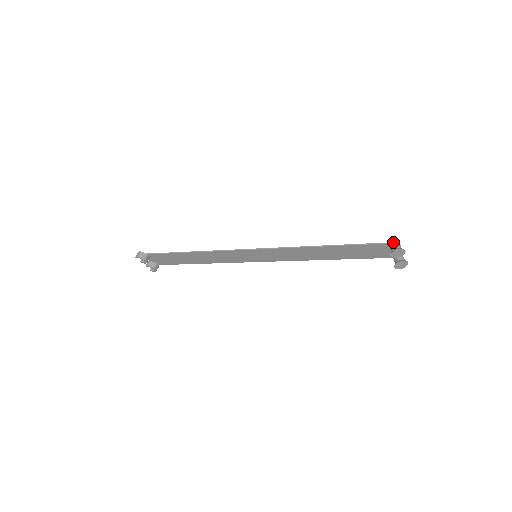
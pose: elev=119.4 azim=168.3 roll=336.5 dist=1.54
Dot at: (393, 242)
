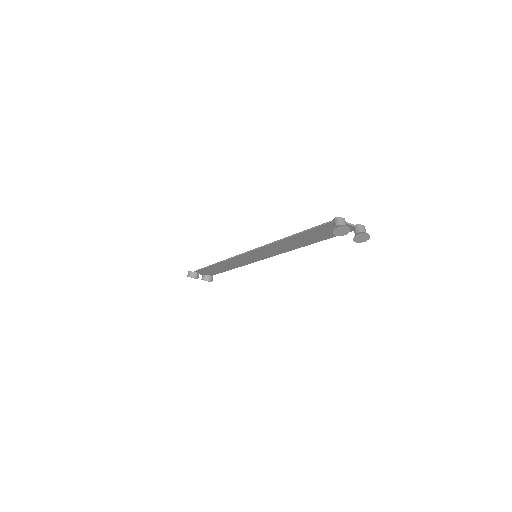
Dot at: (334, 219)
